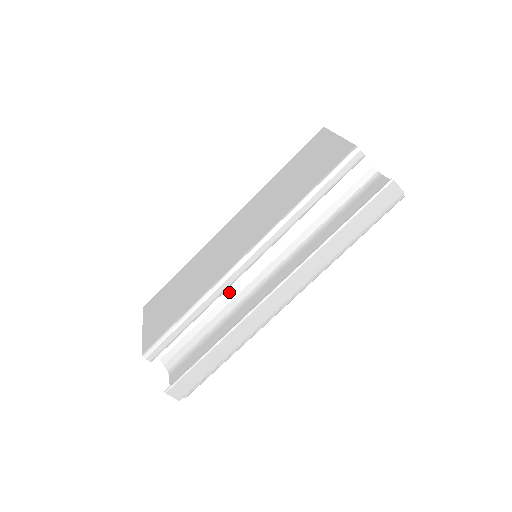
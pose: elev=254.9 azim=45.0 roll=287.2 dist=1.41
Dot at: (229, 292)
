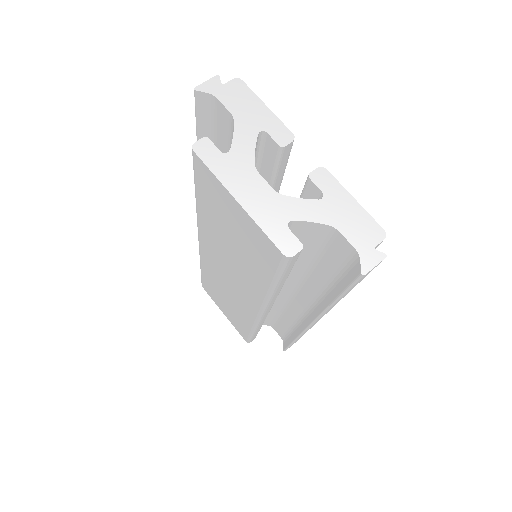
Dot at: occluded
